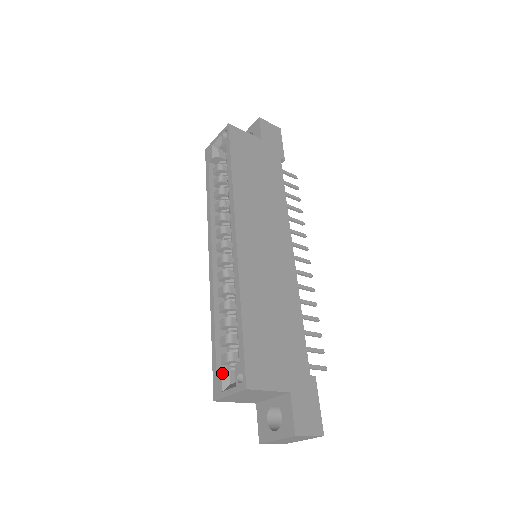
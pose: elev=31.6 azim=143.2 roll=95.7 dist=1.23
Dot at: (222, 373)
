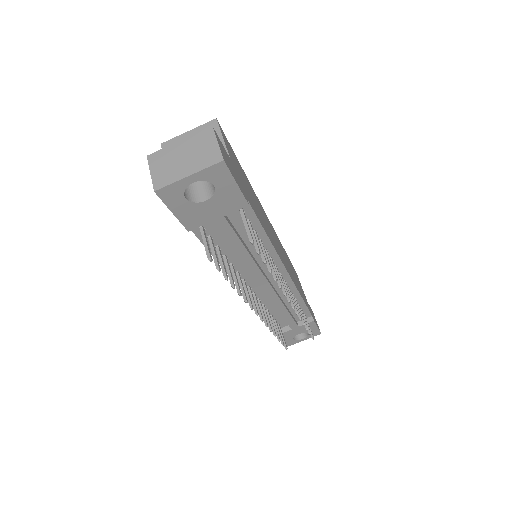
Dot at: occluded
